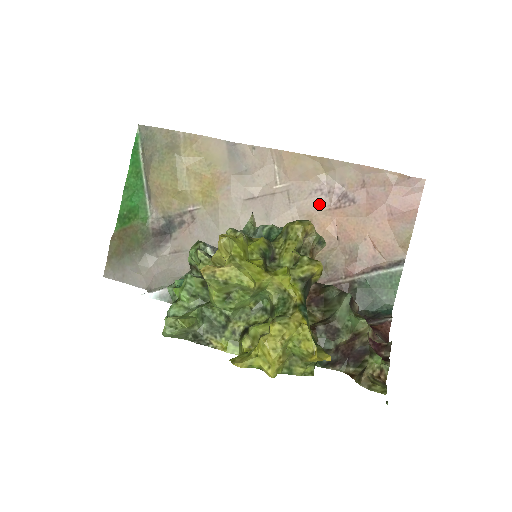
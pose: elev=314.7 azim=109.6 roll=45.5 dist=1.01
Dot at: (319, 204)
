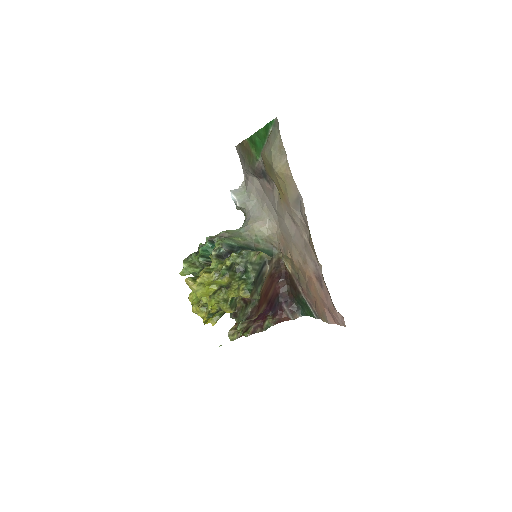
Dot at: (312, 266)
